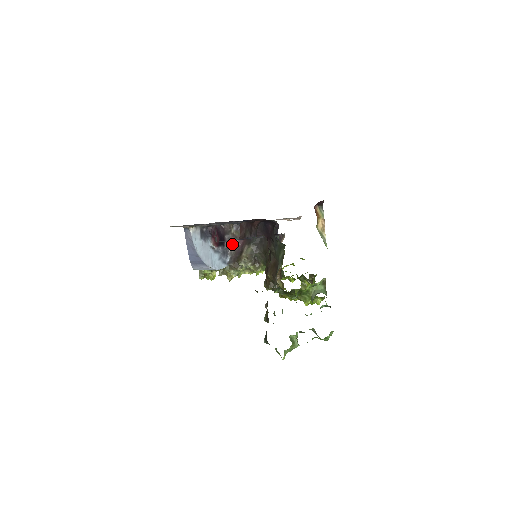
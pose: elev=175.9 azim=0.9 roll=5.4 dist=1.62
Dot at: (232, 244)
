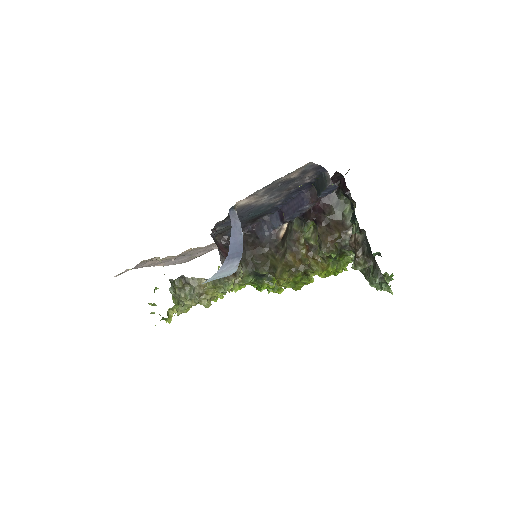
Dot at: (220, 253)
